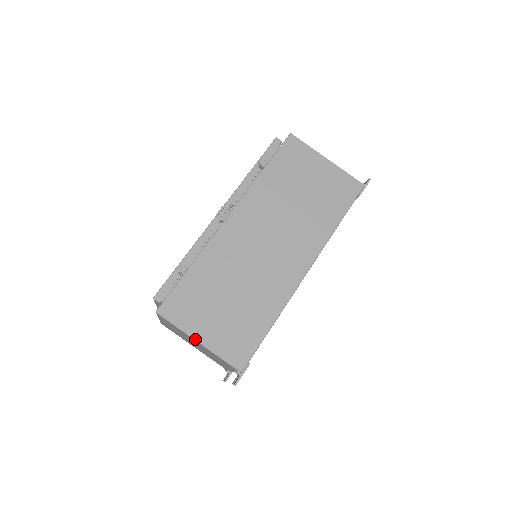
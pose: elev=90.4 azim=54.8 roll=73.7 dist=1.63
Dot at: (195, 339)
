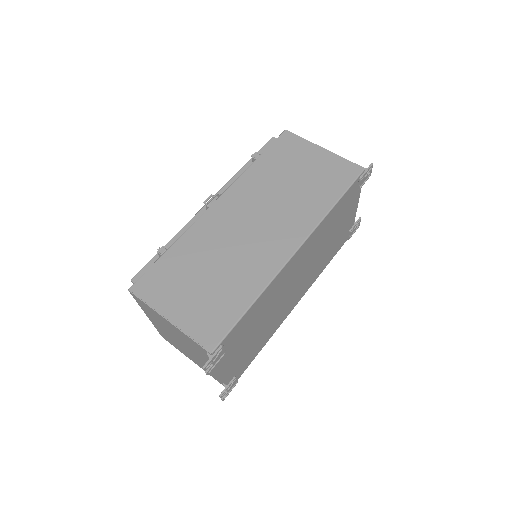
Dot at: (164, 317)
